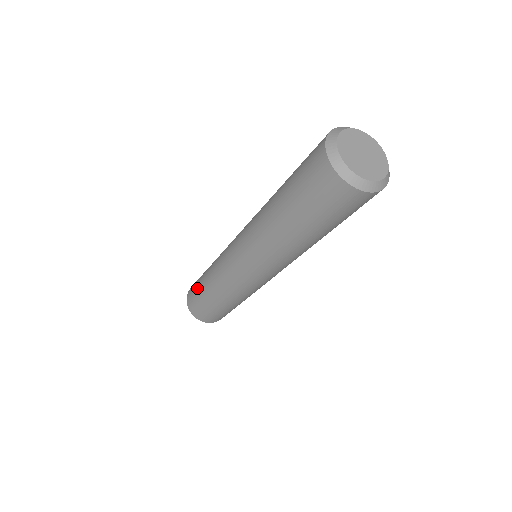
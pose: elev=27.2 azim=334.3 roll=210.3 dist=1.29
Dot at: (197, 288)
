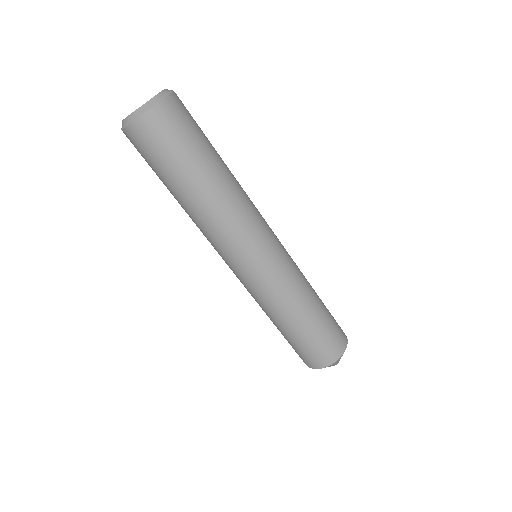
Dot at: occluded
